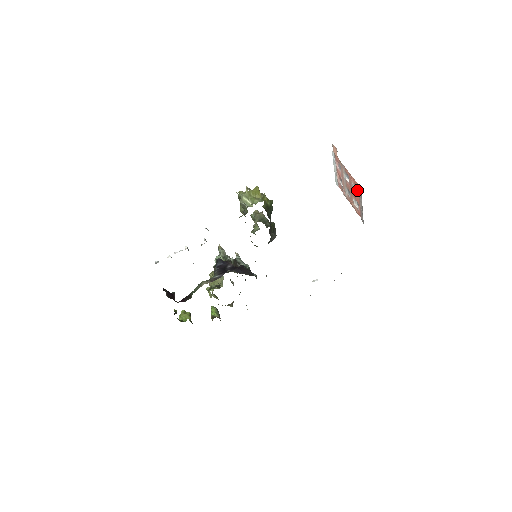
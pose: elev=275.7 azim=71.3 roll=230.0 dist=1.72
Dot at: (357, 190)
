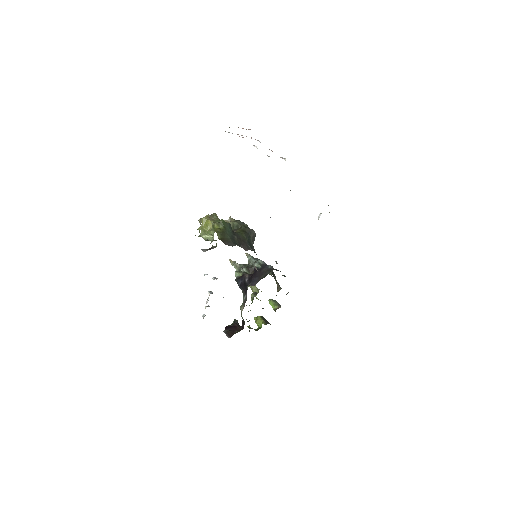
Dot at: occluded
